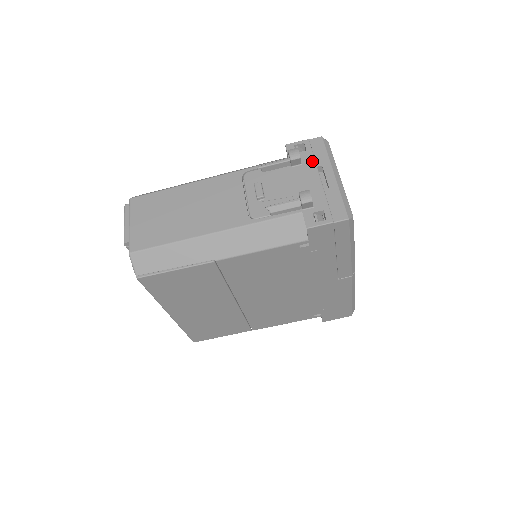
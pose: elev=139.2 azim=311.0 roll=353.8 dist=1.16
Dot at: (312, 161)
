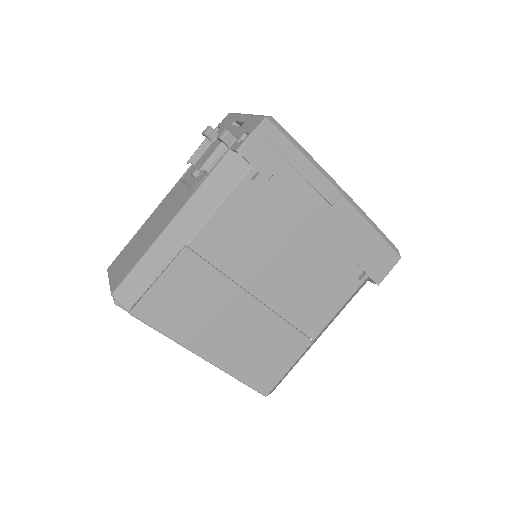
Dot at: (226, 126)
